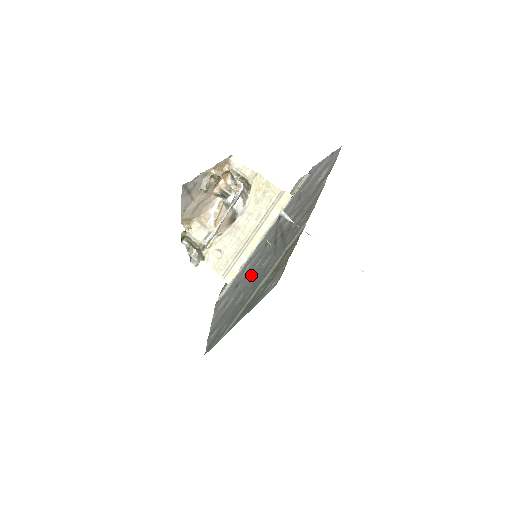
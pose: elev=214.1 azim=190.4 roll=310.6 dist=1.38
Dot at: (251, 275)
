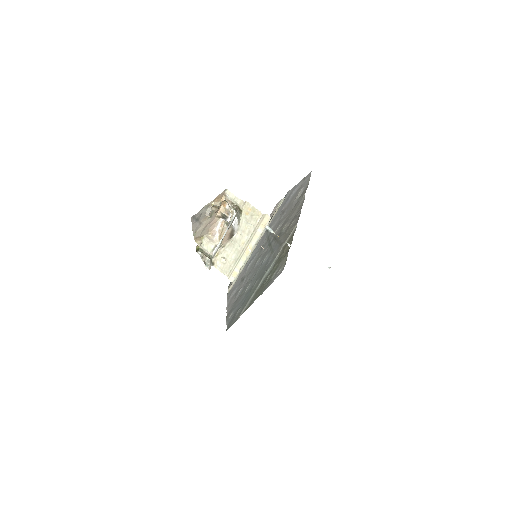
Dot at: (254, 270)
